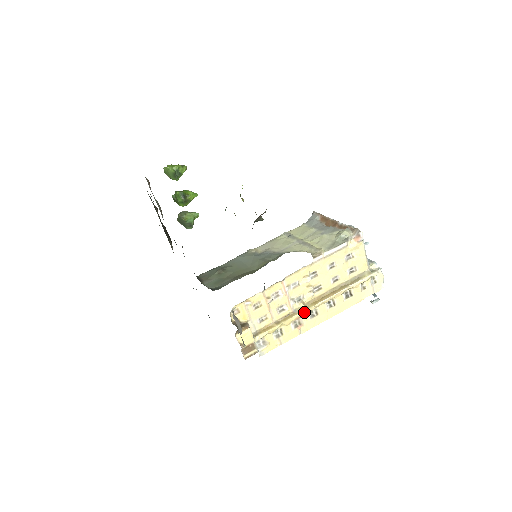
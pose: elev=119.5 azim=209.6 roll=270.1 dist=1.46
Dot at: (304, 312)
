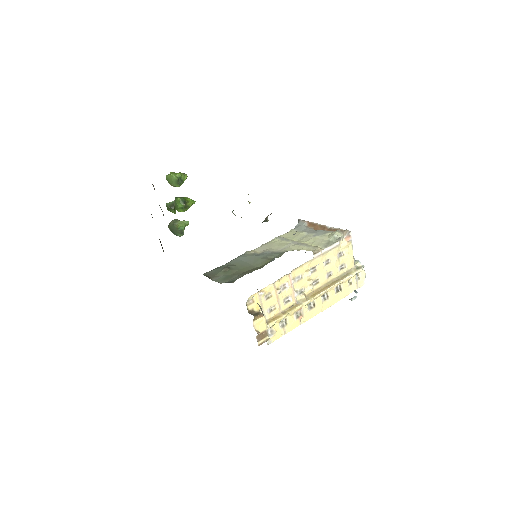
Dot at: (305, 303)
